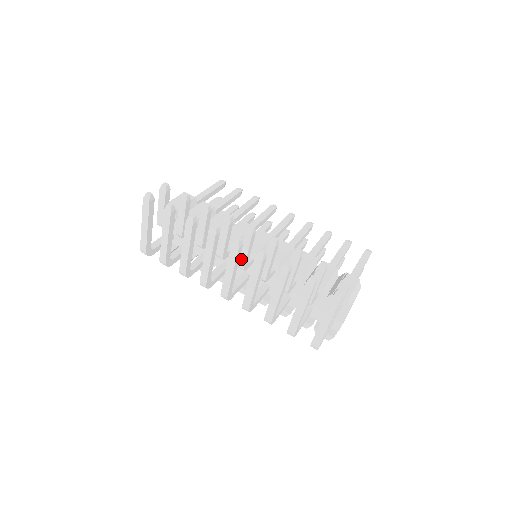
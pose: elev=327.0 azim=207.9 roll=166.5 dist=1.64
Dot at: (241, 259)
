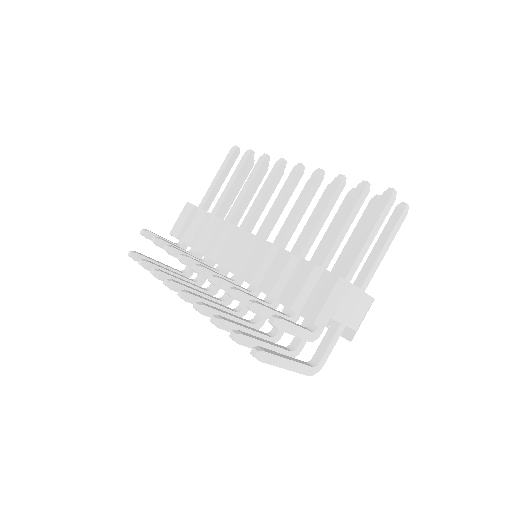
Dot at: occluded
